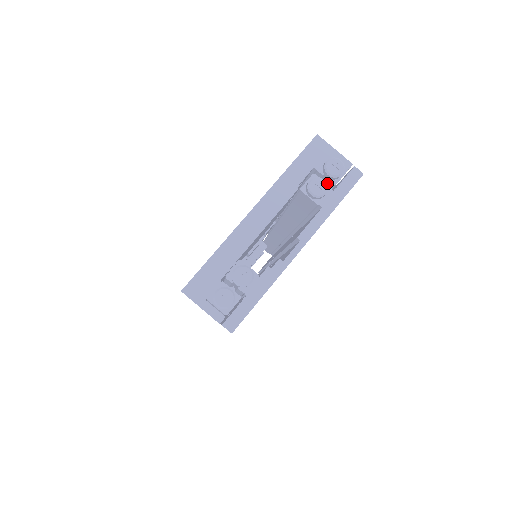
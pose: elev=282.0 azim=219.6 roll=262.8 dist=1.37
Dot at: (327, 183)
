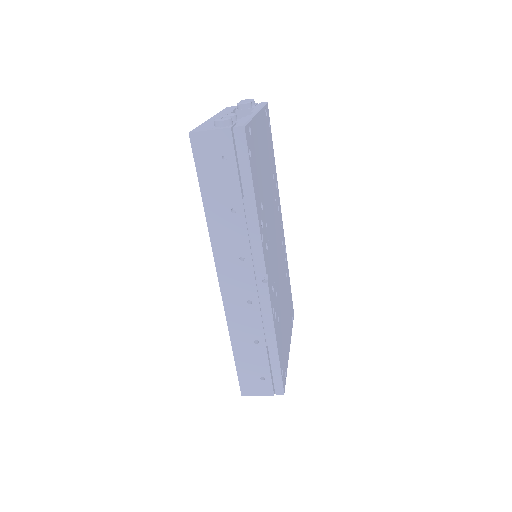
Dot at: occluded
